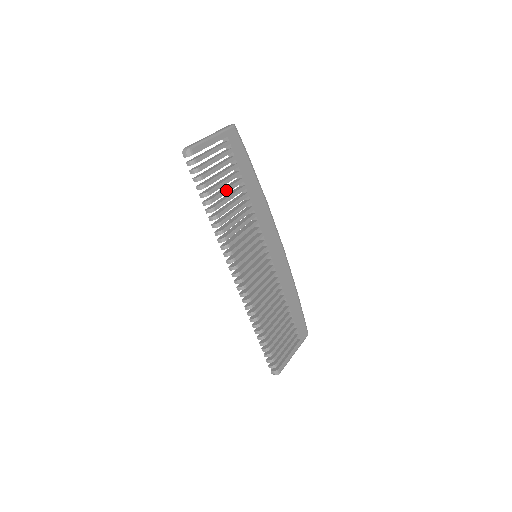
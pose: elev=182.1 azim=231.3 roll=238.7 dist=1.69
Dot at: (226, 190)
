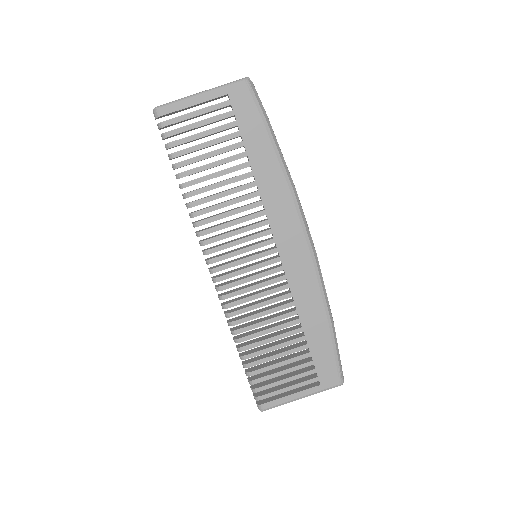
Dot at: (210, 164)
